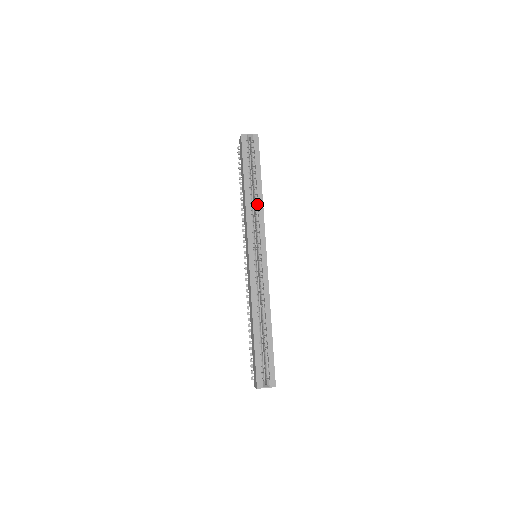
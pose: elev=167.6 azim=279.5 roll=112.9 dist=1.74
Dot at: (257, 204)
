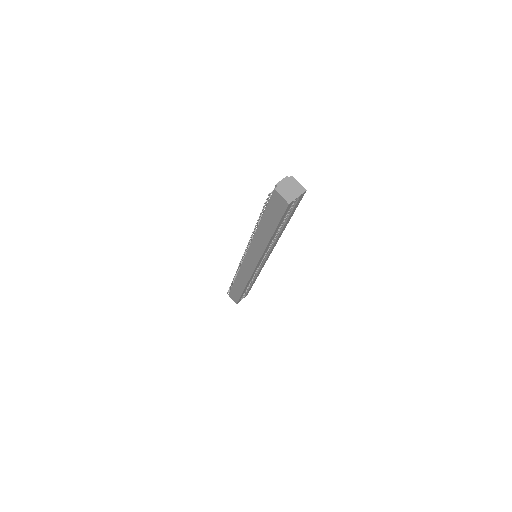
Dot at: (275, 237)
